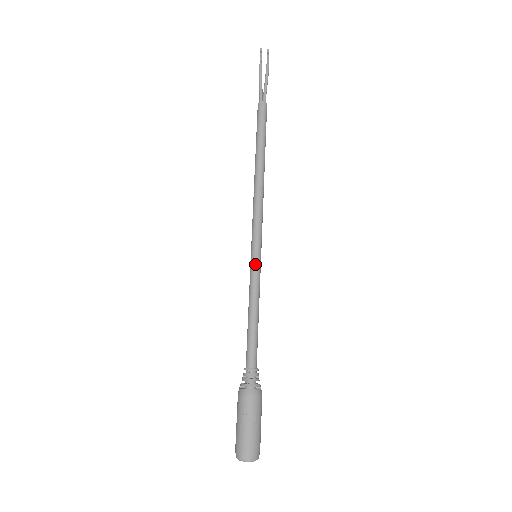
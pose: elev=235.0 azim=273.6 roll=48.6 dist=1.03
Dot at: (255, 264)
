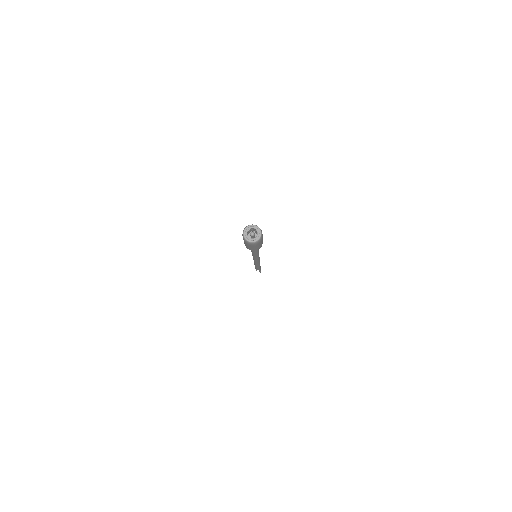
Dot at: occluded
